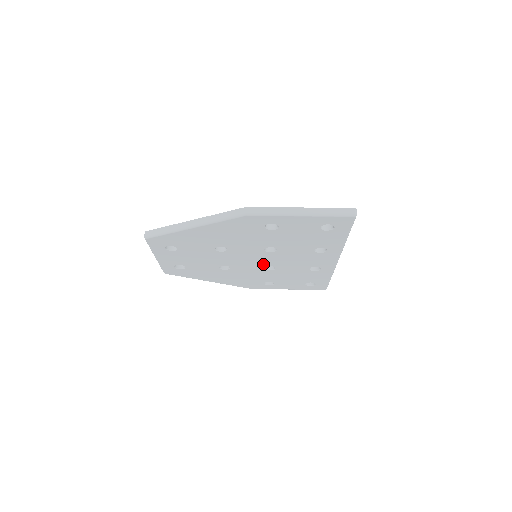
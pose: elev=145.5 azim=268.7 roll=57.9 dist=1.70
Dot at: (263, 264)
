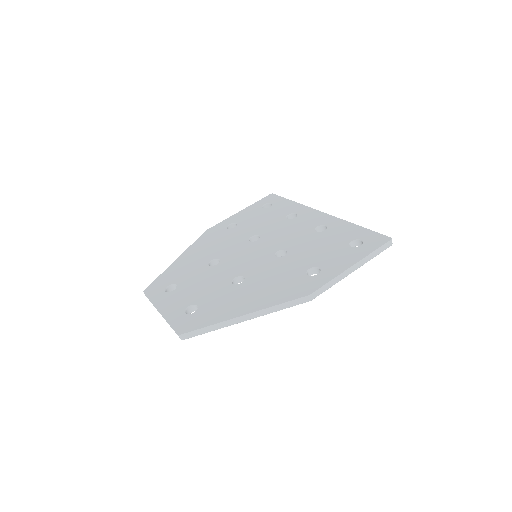
Dot at: occluded
